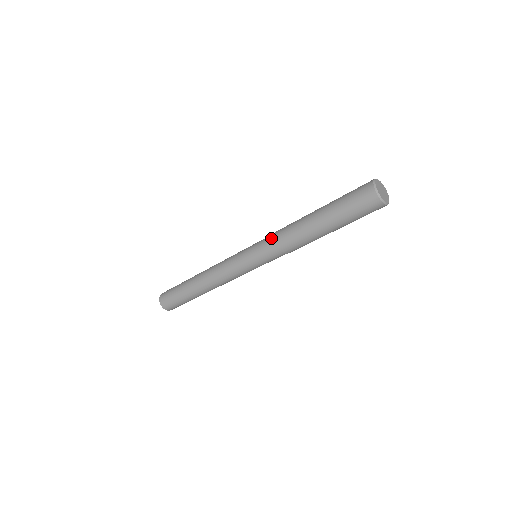
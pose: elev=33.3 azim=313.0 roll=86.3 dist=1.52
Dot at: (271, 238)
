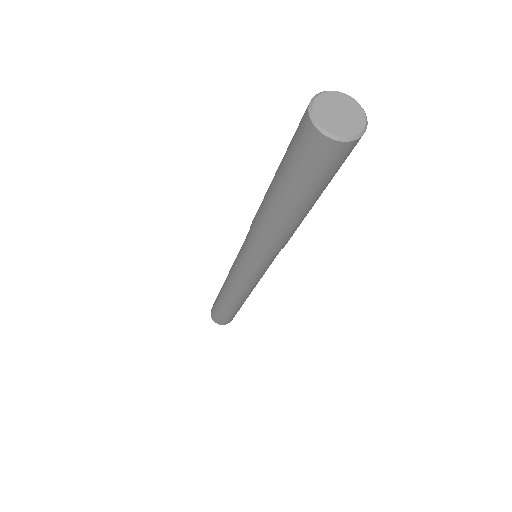
Dot at: occluded
